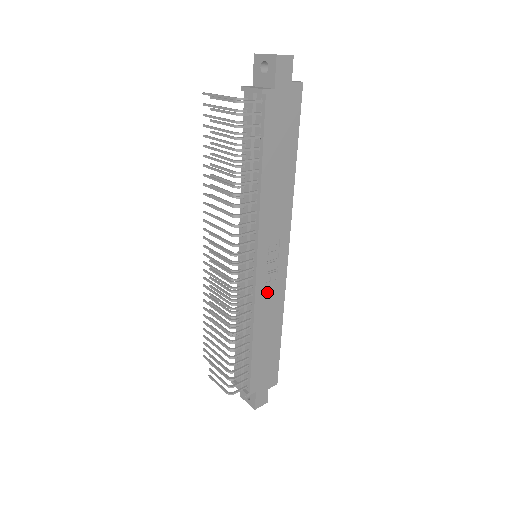
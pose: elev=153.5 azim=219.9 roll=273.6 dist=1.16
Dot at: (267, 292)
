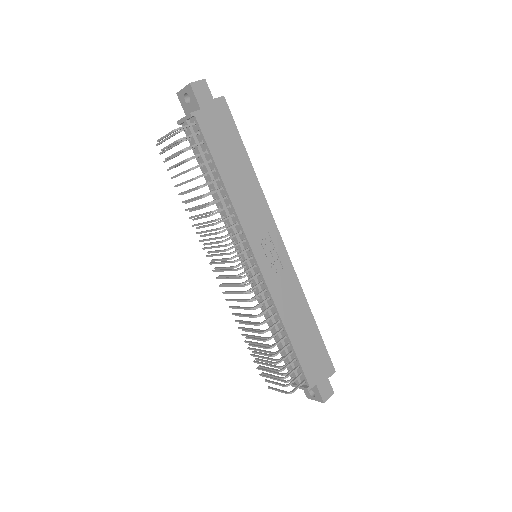
Dot at: (279, 283)
